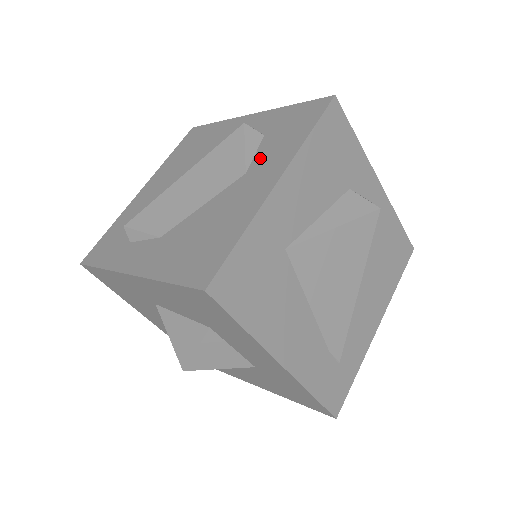
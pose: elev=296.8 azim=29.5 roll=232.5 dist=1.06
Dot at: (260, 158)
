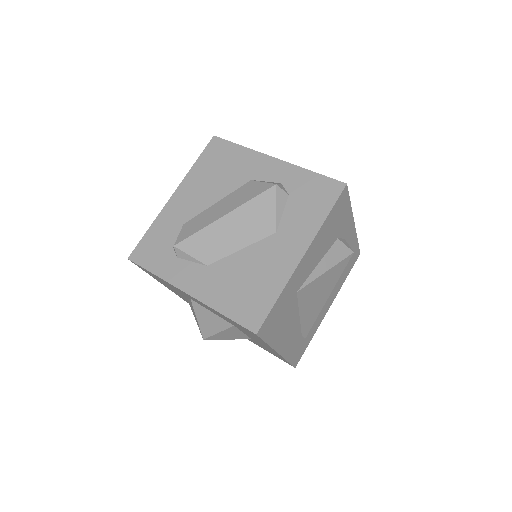
Dot at: (287, 222)
